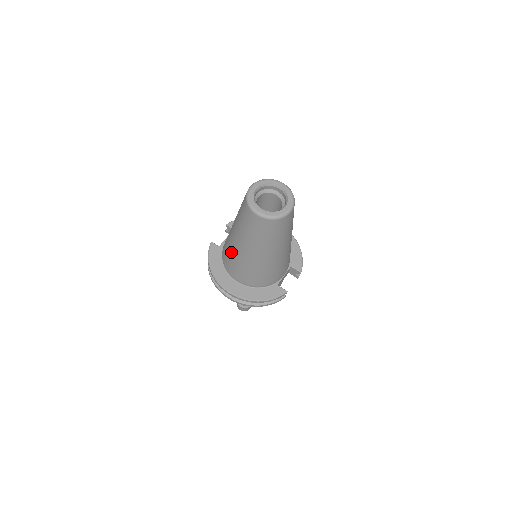
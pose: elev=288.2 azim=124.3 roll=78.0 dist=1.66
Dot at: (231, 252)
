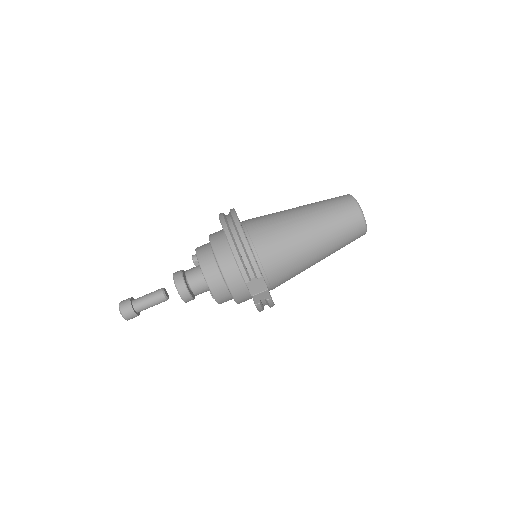
Dot at: (274, 213)
